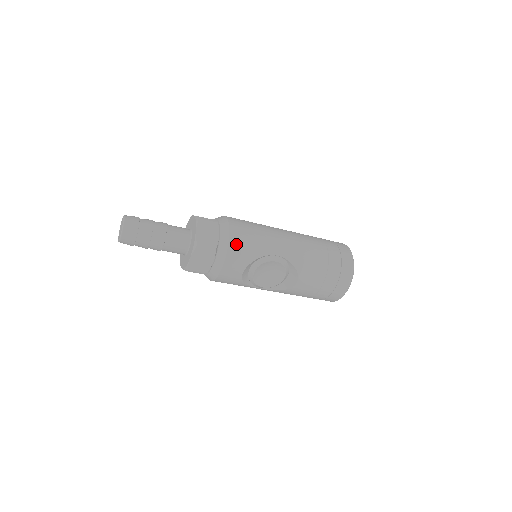
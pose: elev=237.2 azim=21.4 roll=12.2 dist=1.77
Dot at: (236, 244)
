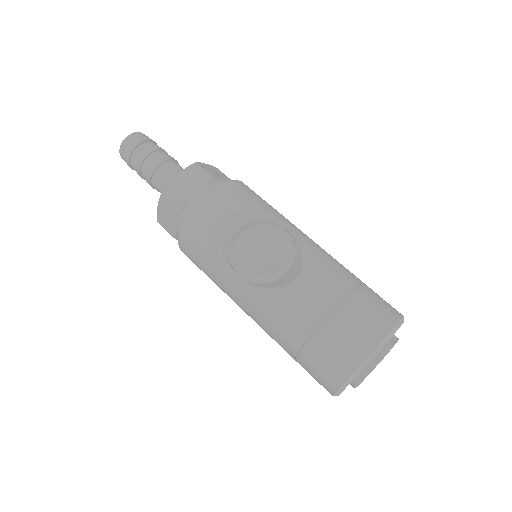
Dot at: (240, 187)
